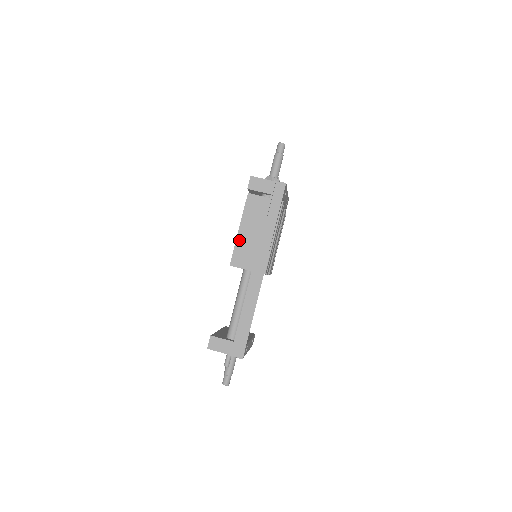
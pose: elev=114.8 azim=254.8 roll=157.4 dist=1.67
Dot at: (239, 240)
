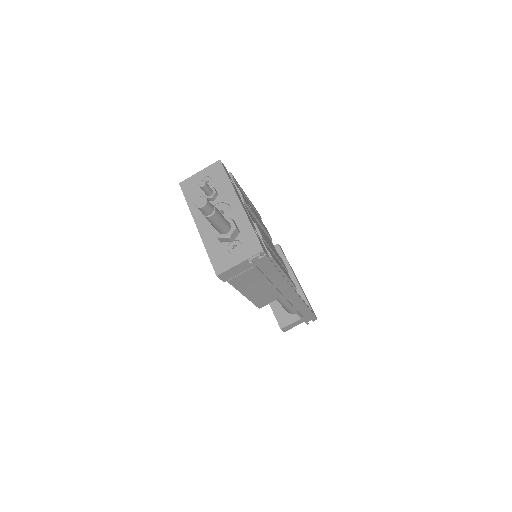
Dot at: (252, 299)
